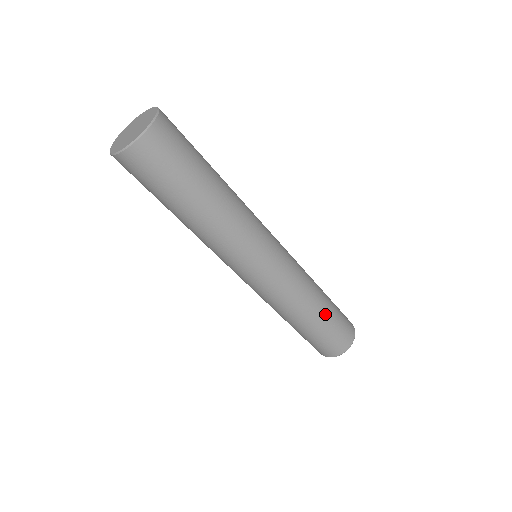
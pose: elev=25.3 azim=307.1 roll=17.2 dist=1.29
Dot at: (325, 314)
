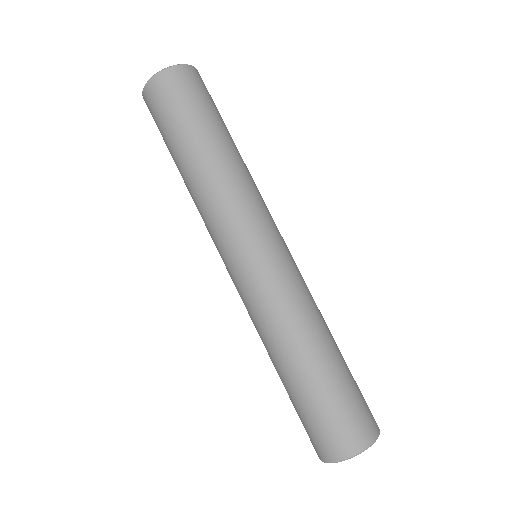
Dot at: (305, 377)
